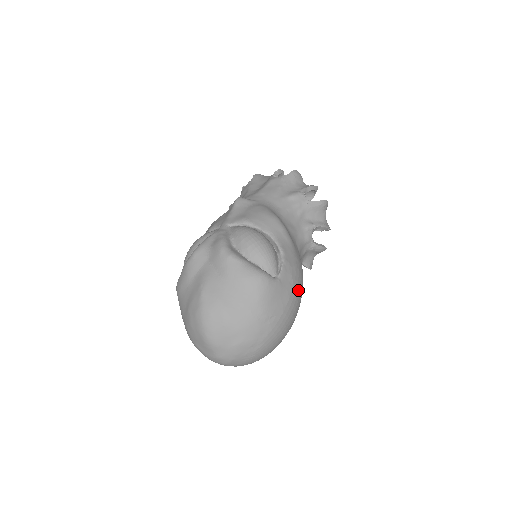
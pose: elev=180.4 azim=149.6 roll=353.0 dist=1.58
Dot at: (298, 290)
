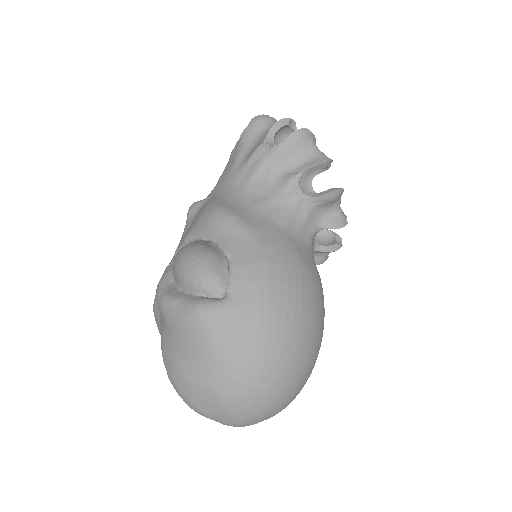
Dot at: (277, 291)
